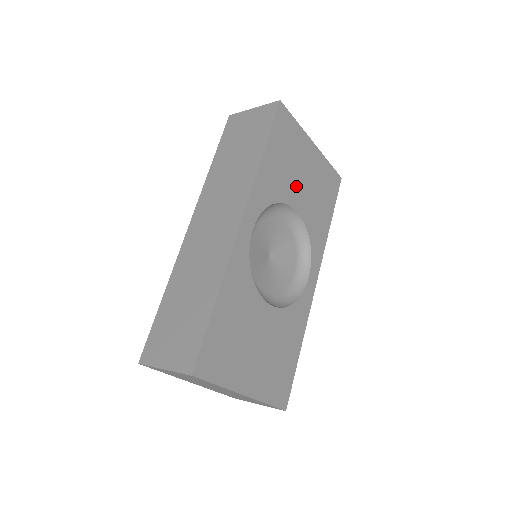
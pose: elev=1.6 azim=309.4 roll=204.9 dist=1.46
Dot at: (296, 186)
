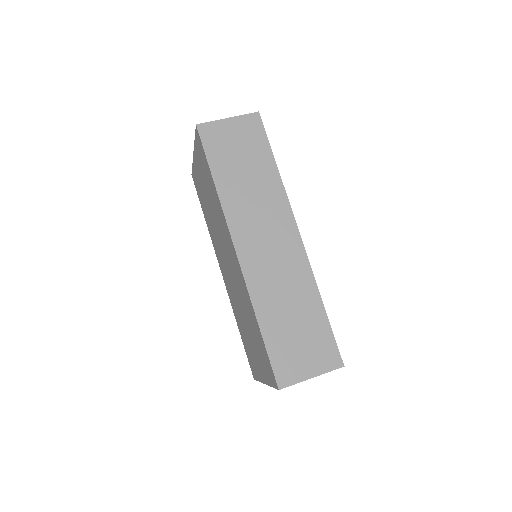
Dot at: occluded
